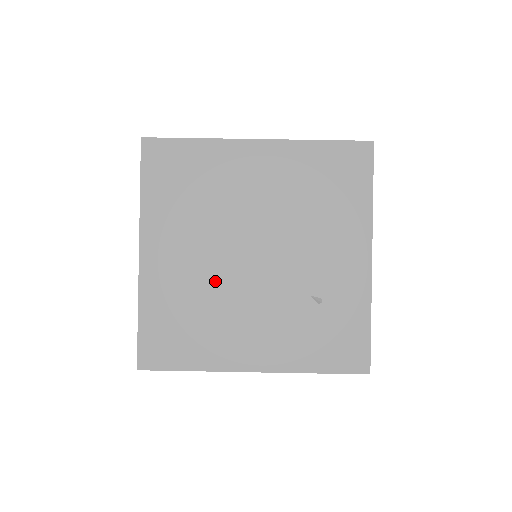
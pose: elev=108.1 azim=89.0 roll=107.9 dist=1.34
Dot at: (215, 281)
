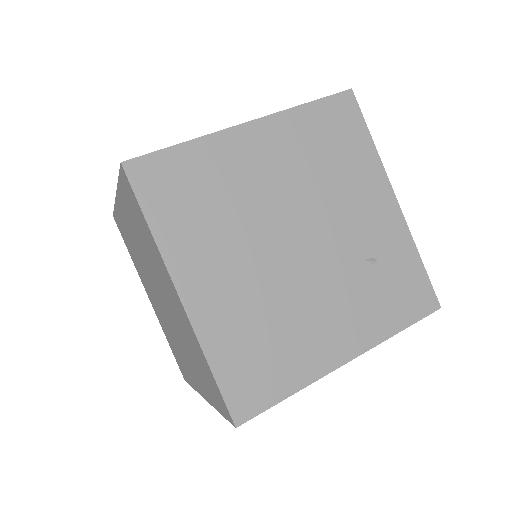
Dot at: (272, 288)
